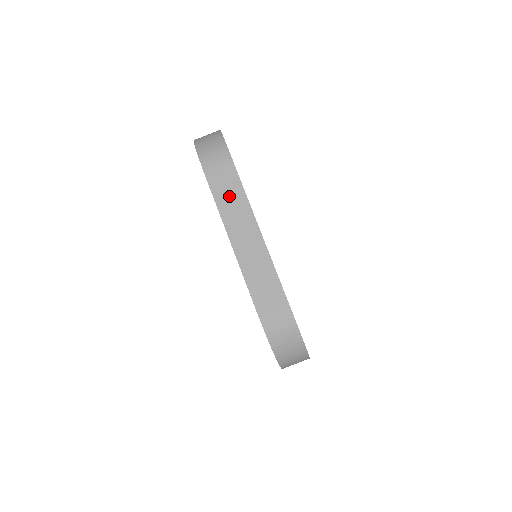
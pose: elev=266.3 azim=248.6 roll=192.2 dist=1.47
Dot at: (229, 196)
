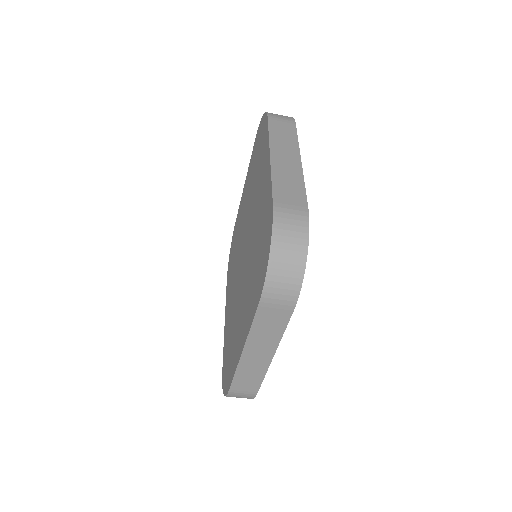
Dot at: (268, 328)
